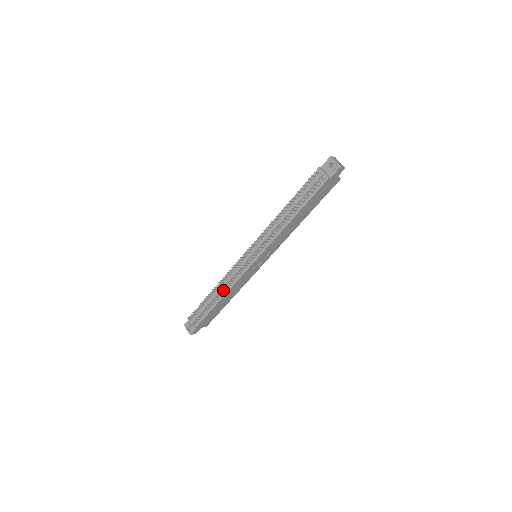
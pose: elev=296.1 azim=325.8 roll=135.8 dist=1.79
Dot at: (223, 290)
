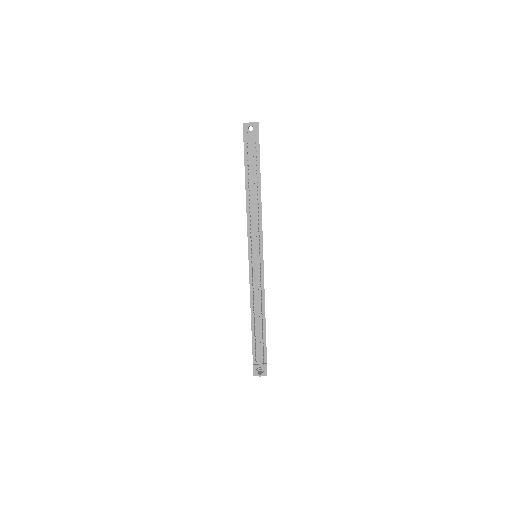
Dot at: (261, 307)
